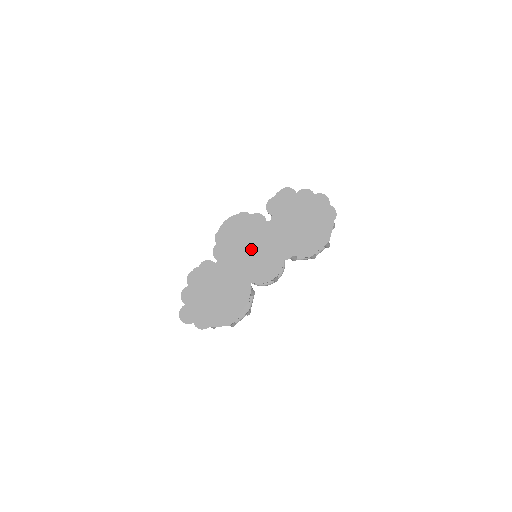
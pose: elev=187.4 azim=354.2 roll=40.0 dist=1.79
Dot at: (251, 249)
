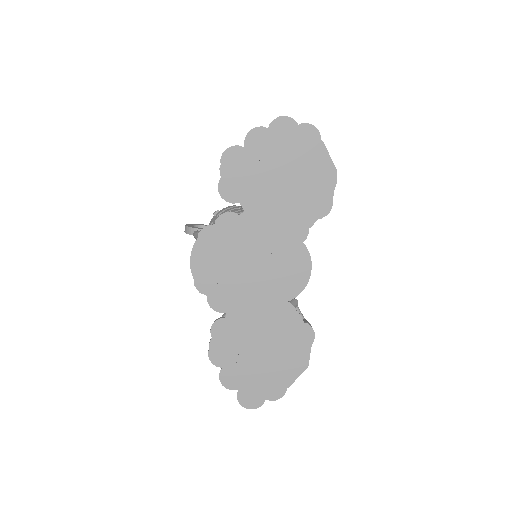
Dot at: (253, 265)
